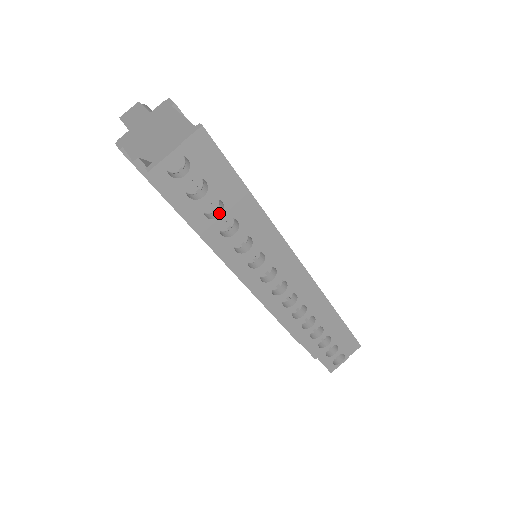
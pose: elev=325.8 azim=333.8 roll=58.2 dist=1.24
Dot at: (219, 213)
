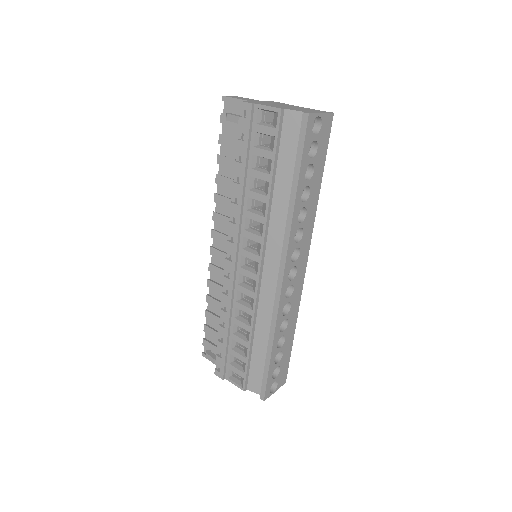
Dot at: (306, 179)
